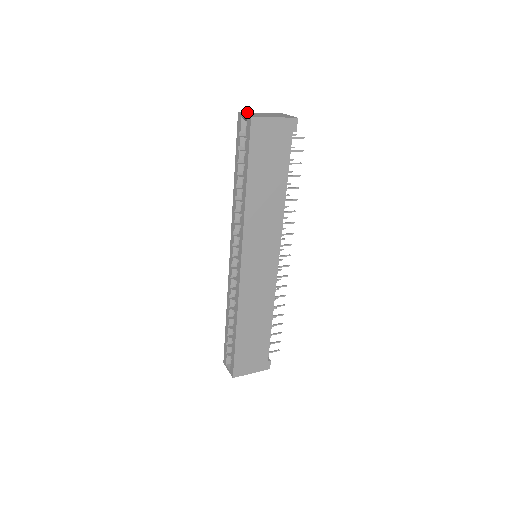
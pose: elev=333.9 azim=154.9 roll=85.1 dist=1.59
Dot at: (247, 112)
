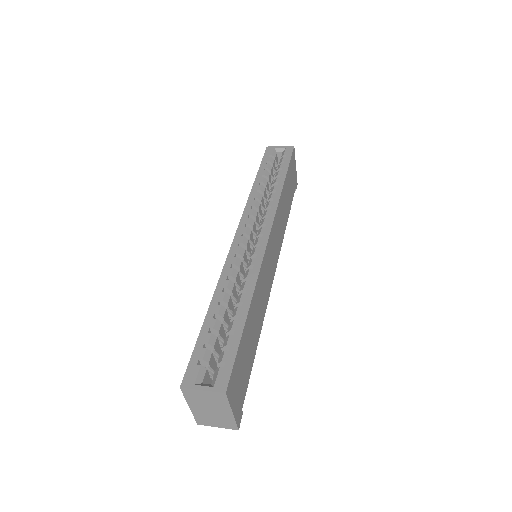
Dot at: occluded
